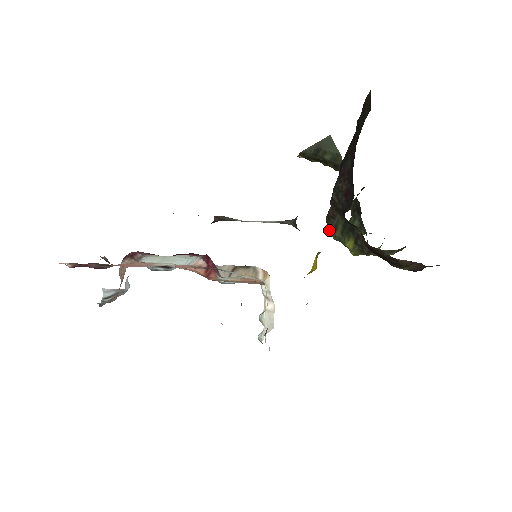
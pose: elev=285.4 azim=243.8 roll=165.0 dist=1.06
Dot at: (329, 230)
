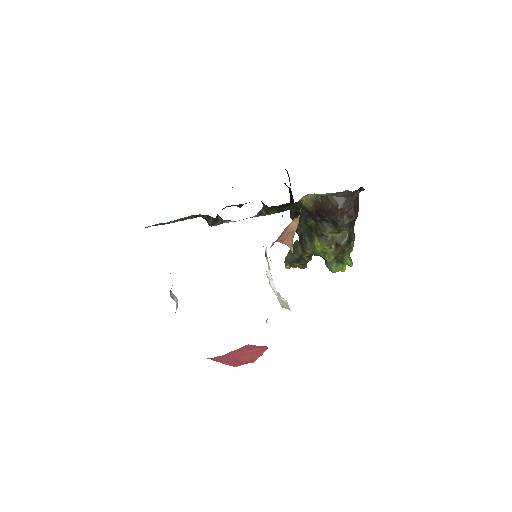
Dot at: (304, 249)
